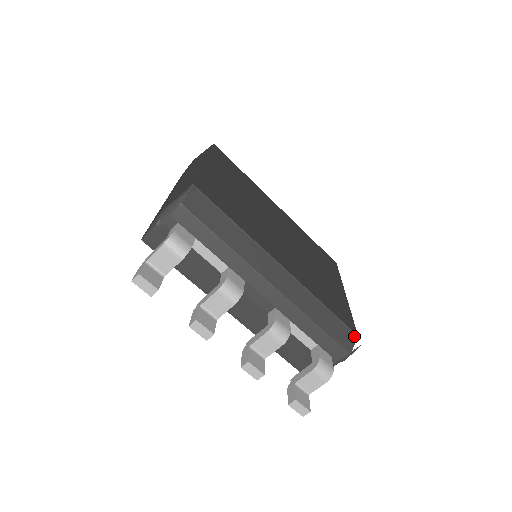
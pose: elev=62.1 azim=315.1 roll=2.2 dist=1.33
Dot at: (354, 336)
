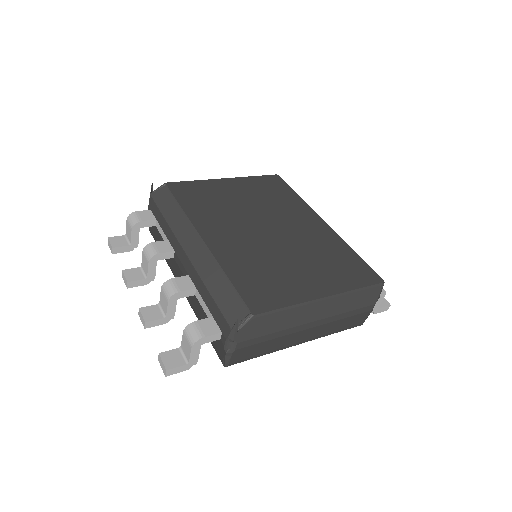
Dot at: (248, 314)
